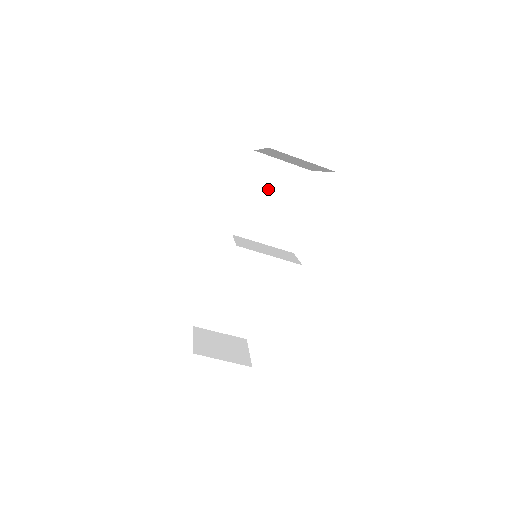
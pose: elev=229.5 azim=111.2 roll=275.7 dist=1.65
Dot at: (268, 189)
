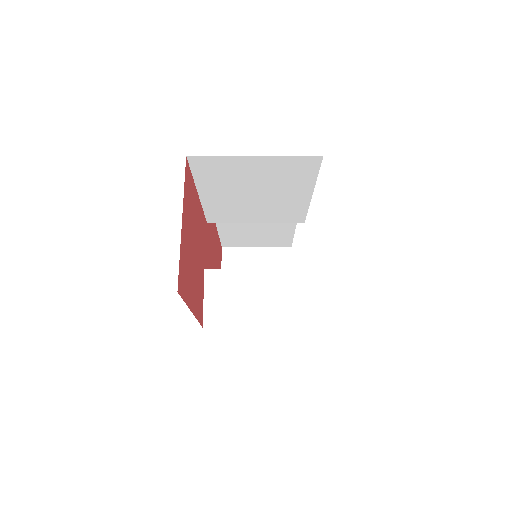
Dot at: (244, 185)
